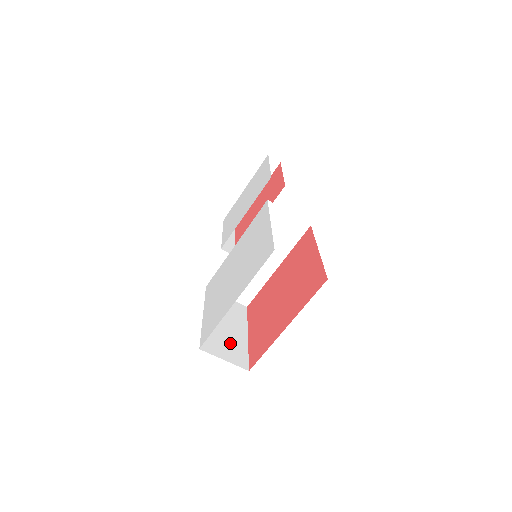
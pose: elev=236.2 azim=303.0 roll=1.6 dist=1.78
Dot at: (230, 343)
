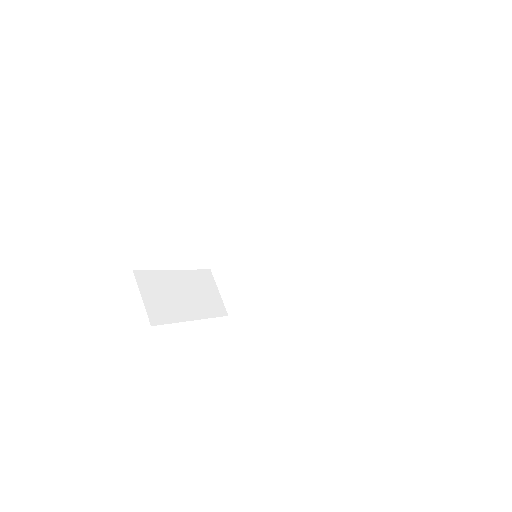
Dot at: (167, 301)
